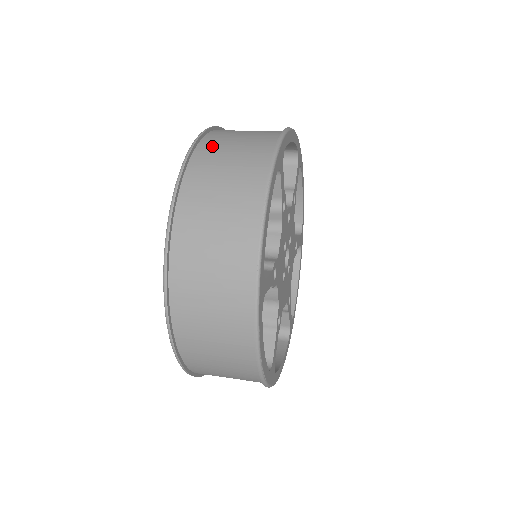
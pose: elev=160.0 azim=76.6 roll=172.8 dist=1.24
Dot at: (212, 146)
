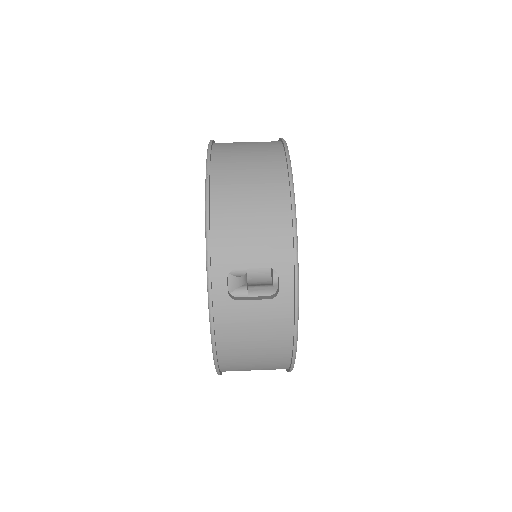
Dot at: (232, 347)
